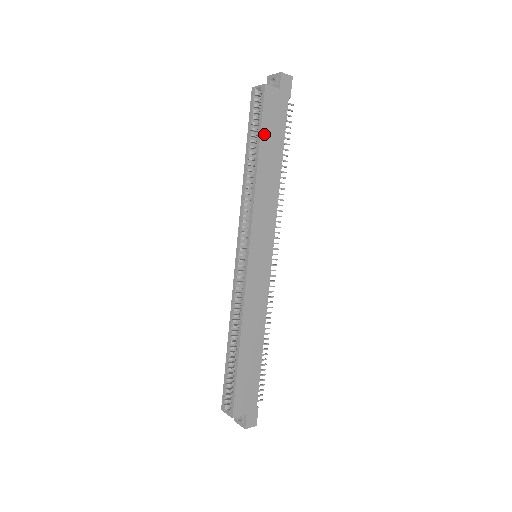
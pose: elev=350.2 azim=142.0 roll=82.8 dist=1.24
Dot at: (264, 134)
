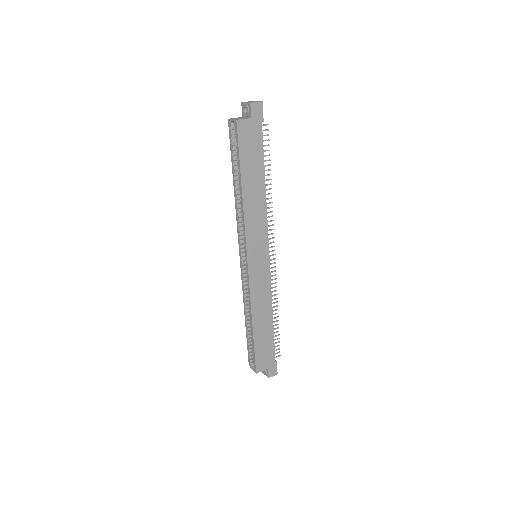
Dot at: (243, 162)
